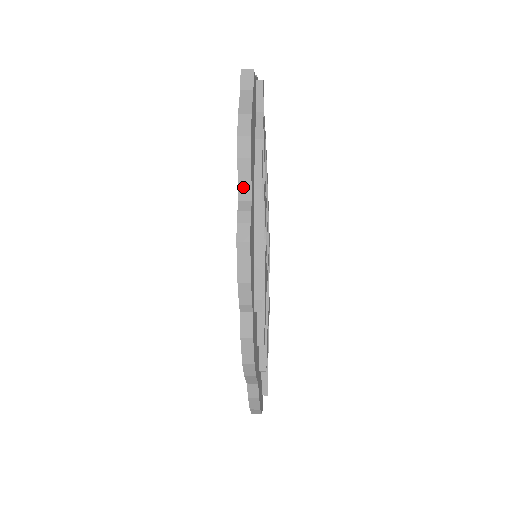
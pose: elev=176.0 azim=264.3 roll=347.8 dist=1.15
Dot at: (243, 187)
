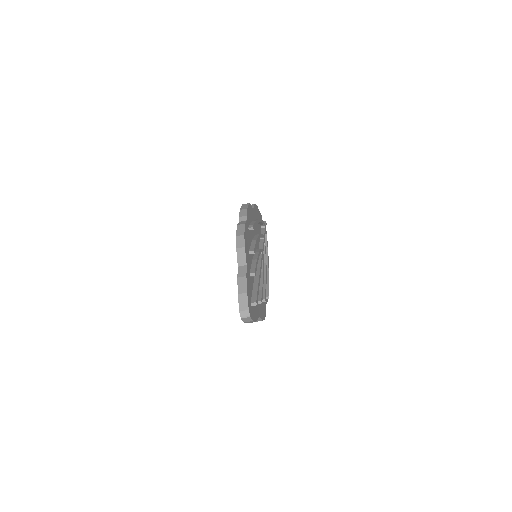
Dot at: occluded
